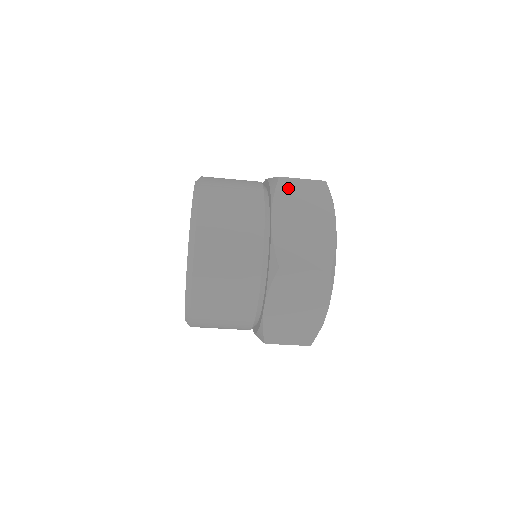
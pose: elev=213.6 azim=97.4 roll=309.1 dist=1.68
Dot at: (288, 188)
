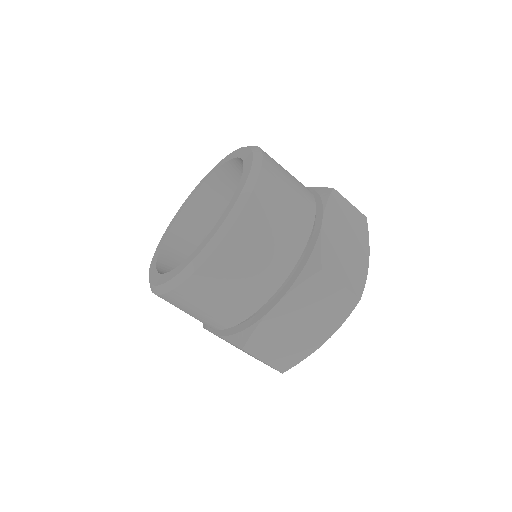
Dot at: (339, 203)
